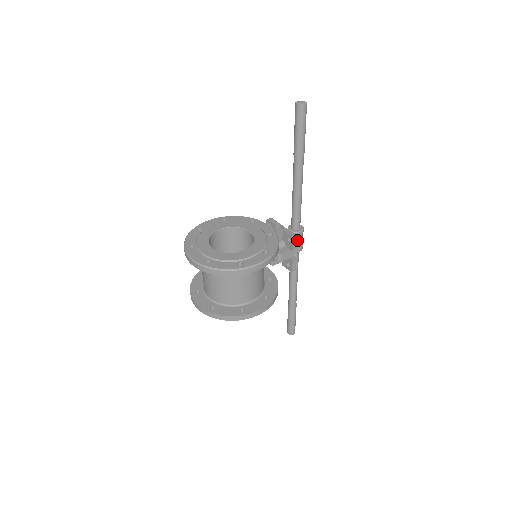
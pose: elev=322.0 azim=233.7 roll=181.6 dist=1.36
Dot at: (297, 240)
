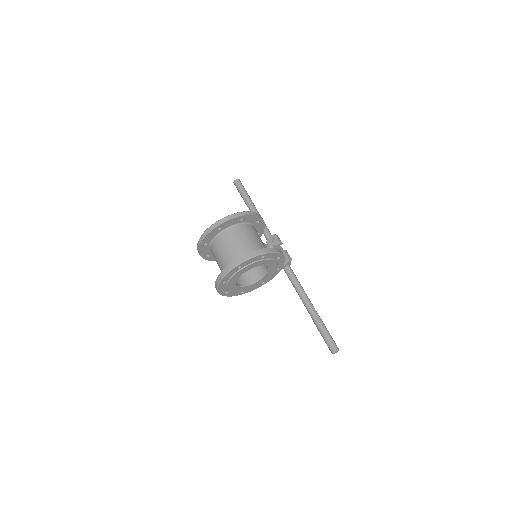
Dot at: (278, 237)
